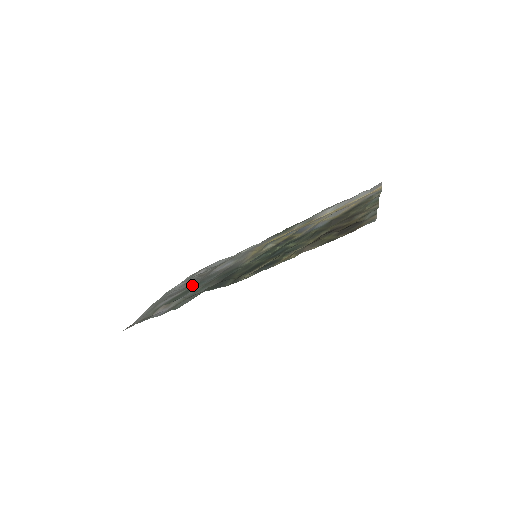
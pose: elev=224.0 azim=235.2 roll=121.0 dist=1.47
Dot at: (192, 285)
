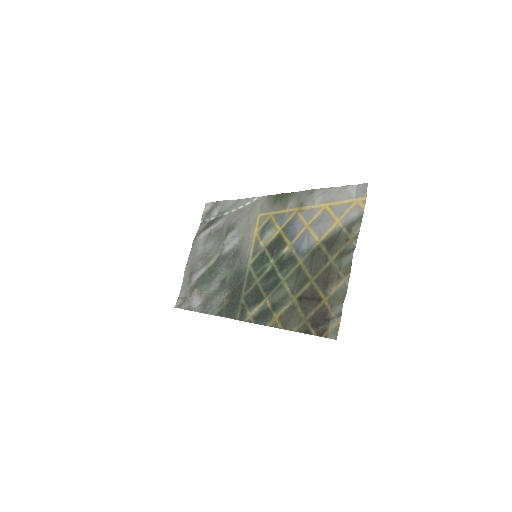
Dot at: (212, 261)
